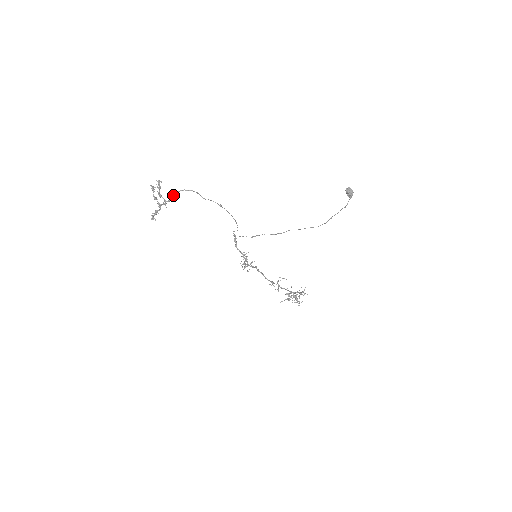
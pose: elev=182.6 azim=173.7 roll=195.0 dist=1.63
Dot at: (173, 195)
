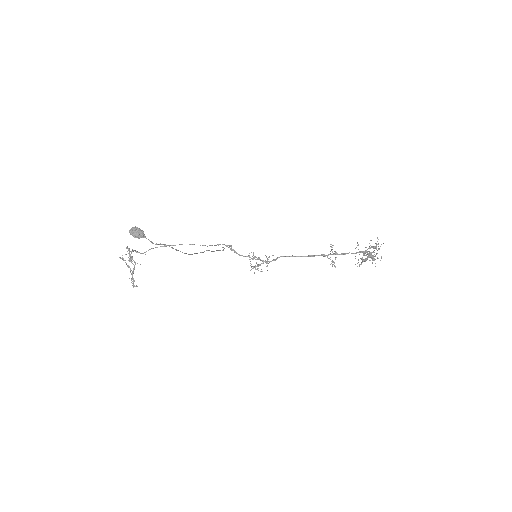
Dot at: occluded
